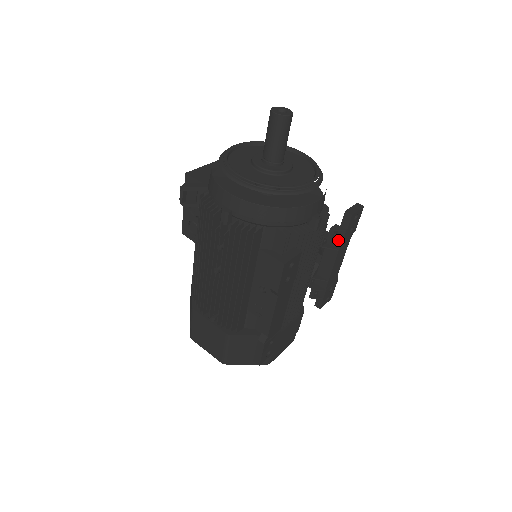
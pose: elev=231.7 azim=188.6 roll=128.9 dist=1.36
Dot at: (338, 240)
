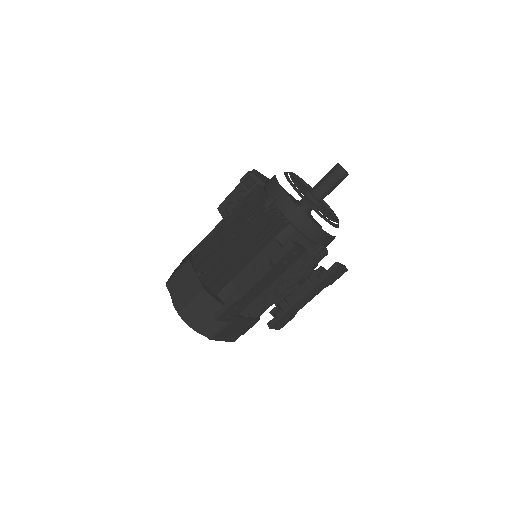
Dot at: (319, 279)
